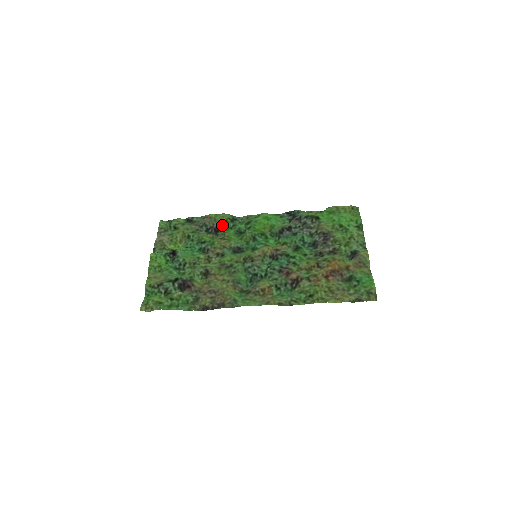
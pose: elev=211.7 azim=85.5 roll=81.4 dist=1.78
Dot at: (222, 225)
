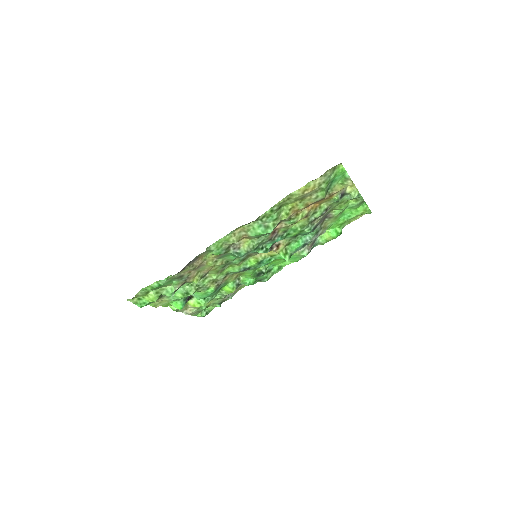
Dot at: occluded
